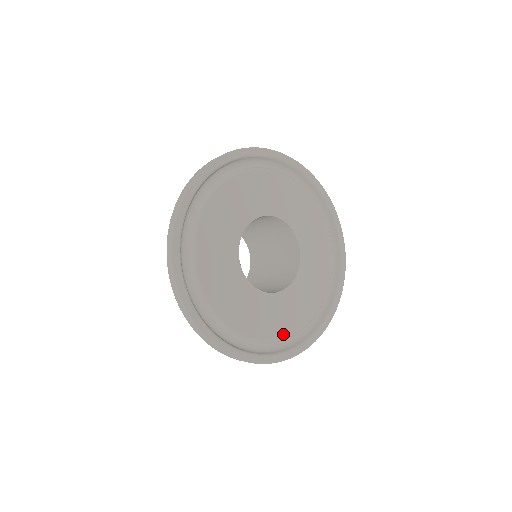
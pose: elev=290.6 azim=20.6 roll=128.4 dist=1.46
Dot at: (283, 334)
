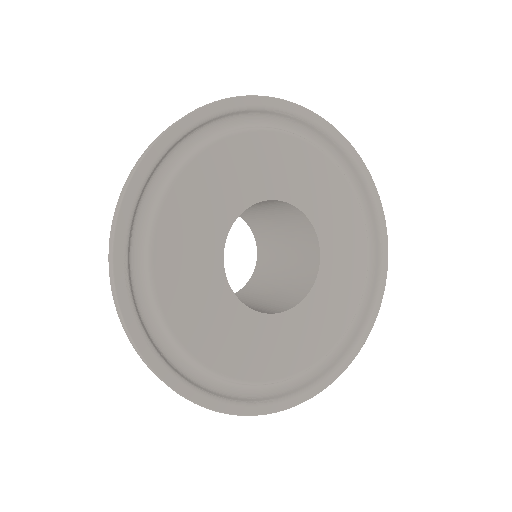
Dot at: (256, 376)
